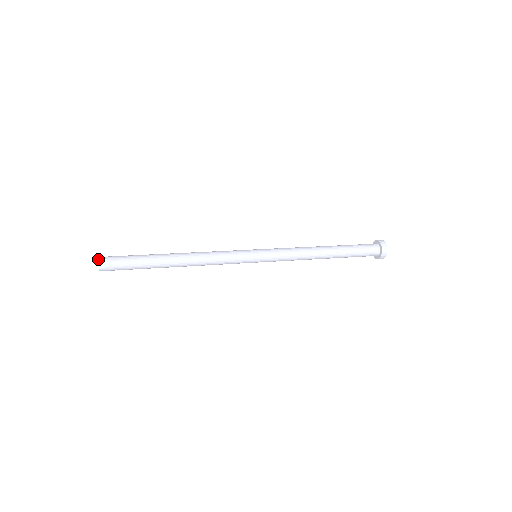
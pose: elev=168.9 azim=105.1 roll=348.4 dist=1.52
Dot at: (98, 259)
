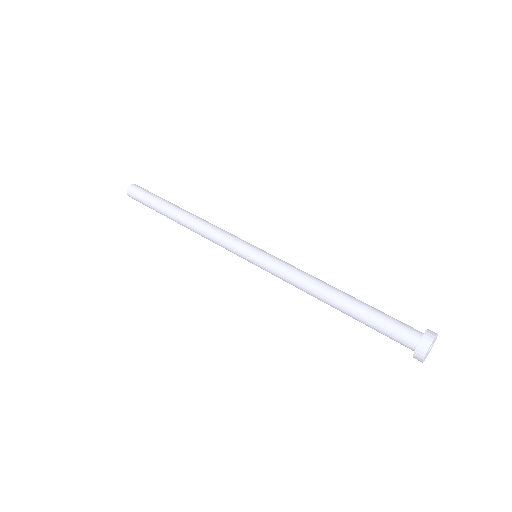
Dot at: (128, 187)
